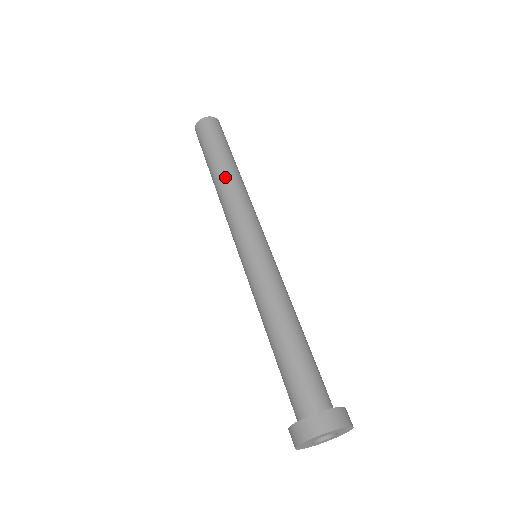
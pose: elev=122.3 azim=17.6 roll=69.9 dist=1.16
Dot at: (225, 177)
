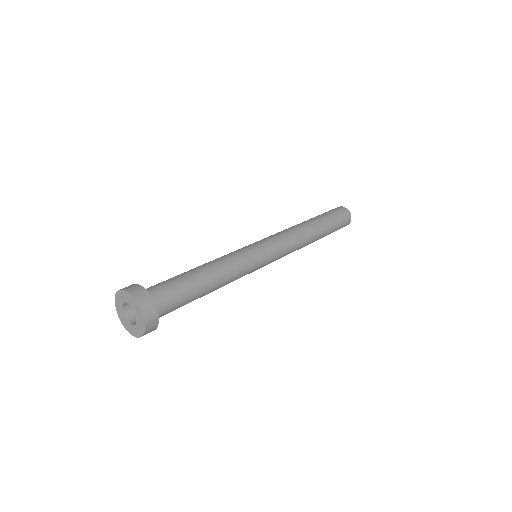
Dot at: (300, 223)
